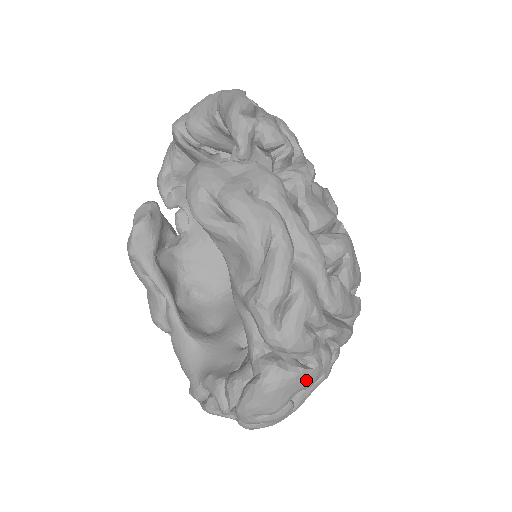
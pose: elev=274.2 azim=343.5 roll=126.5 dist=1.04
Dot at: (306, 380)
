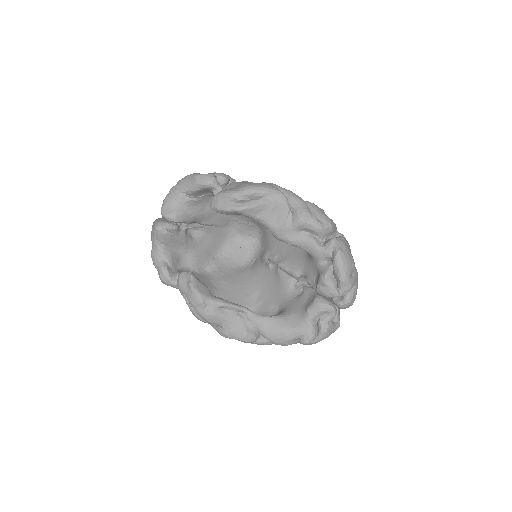
Dot at: (347, 243)
